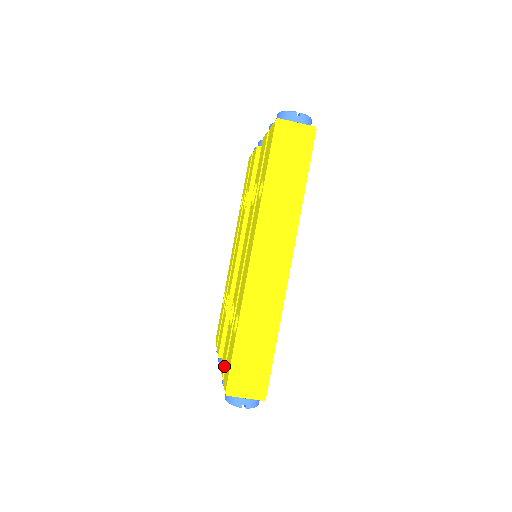
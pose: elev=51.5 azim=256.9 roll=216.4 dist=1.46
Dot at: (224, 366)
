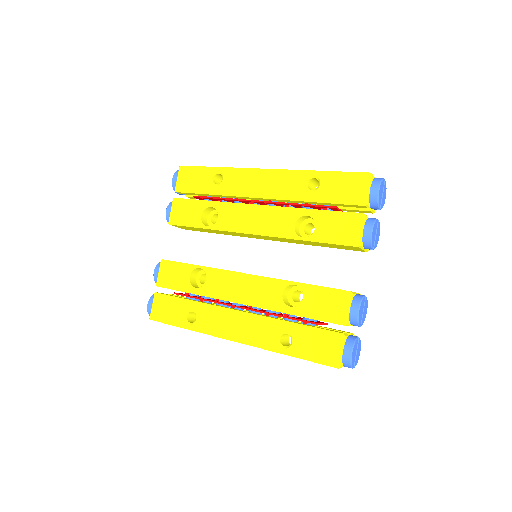
Dot at: (163, 286)
